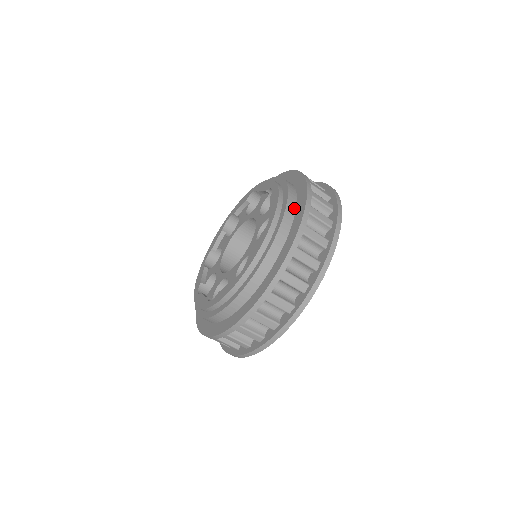
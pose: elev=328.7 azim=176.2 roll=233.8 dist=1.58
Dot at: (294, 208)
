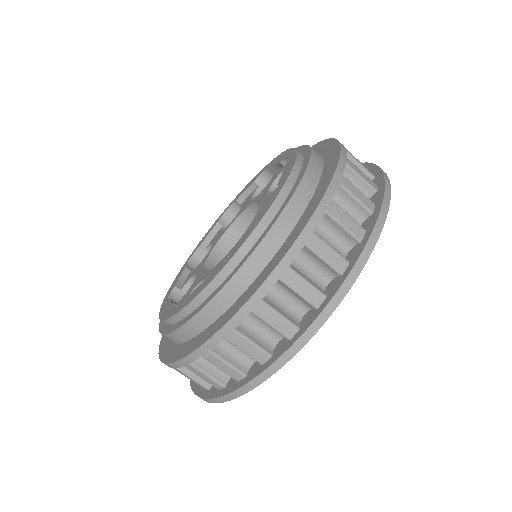
Dot at: (317, 178)
